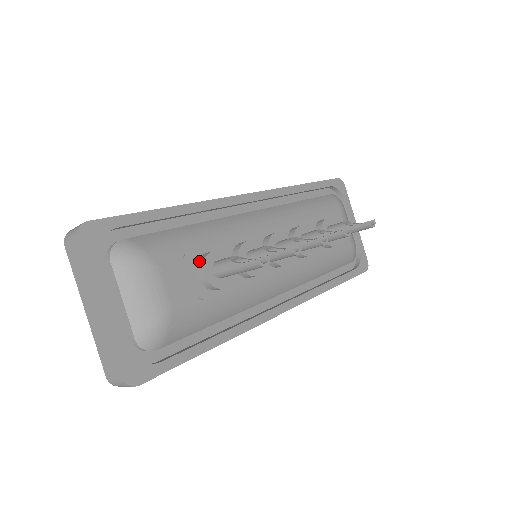
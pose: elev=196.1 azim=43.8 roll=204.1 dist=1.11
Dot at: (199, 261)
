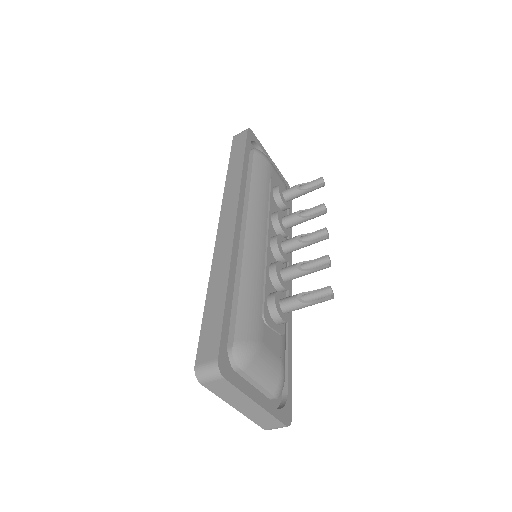
Dot at: (270, 312)
